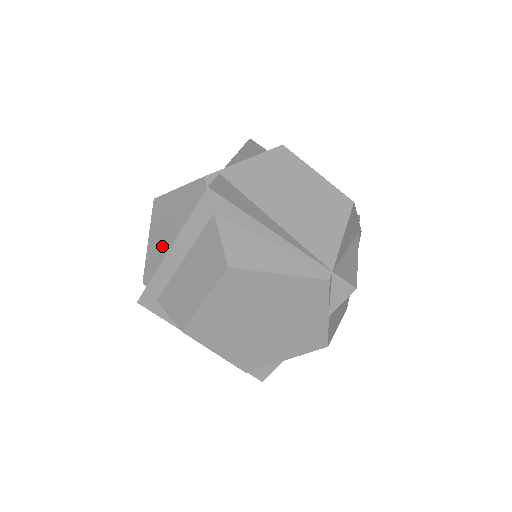
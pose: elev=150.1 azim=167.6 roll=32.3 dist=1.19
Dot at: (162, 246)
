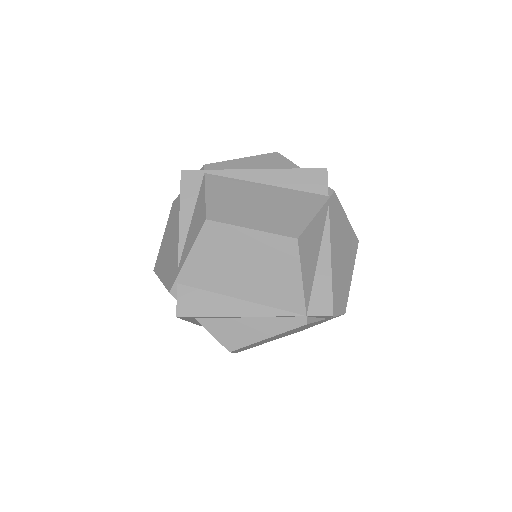
Dot at: occluded
